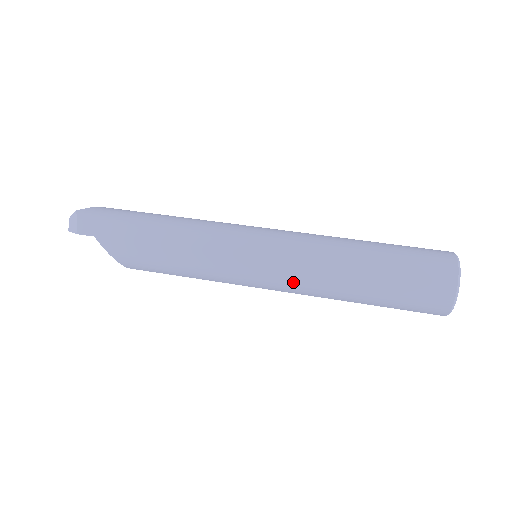
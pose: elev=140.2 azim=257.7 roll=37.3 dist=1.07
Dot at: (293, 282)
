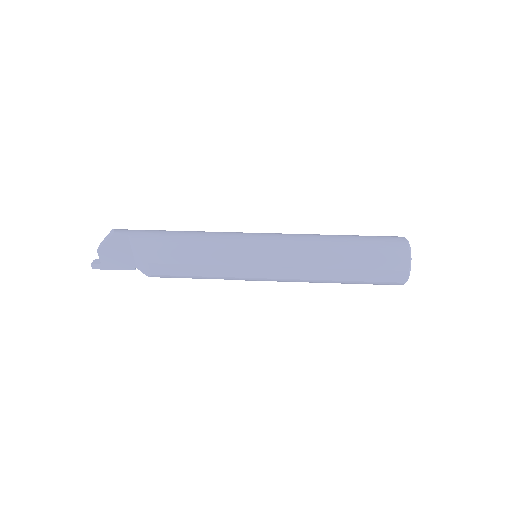
Dot at: (290, 251)
